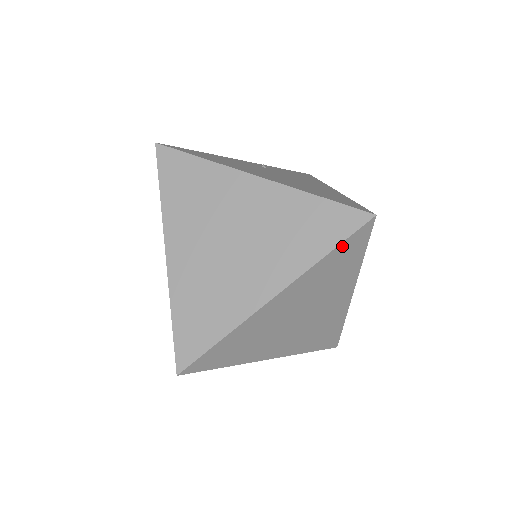
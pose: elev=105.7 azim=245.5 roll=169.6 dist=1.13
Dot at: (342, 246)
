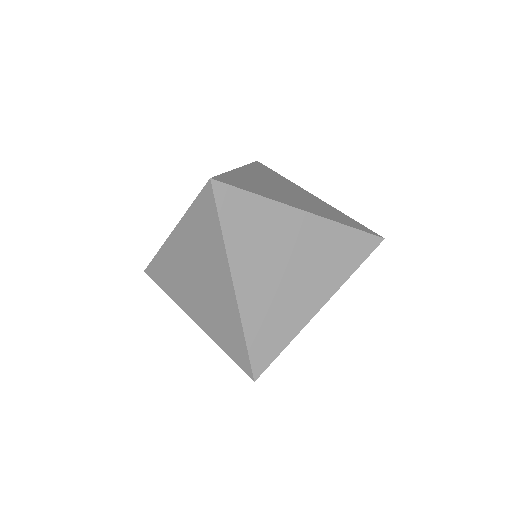
Dot at: (358, 234)
